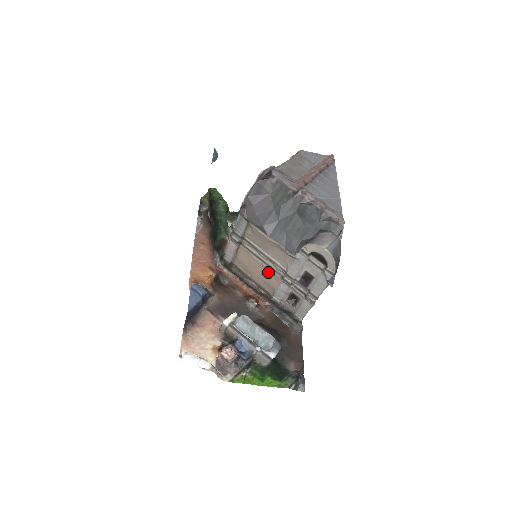
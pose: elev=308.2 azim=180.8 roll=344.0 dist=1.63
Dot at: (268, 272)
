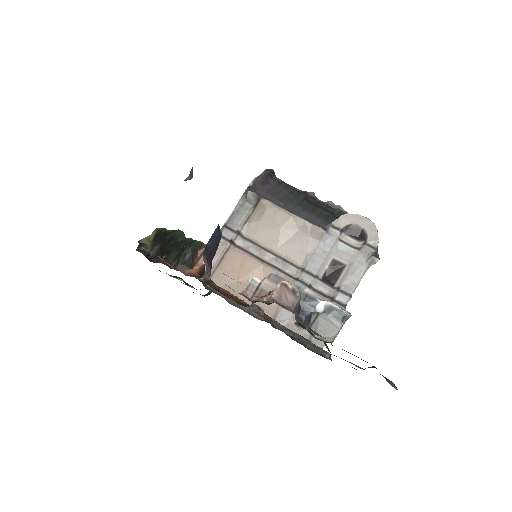
Dot at: occluded
